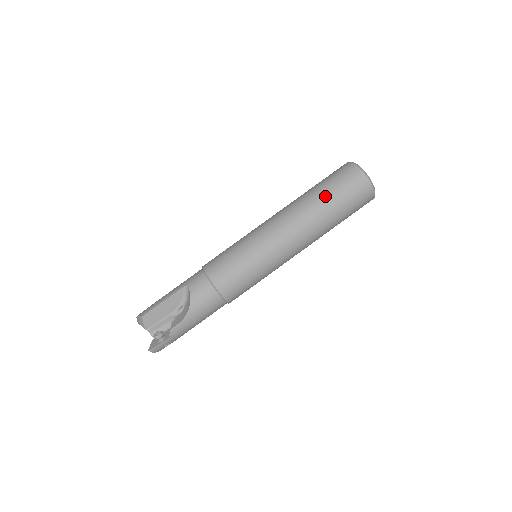
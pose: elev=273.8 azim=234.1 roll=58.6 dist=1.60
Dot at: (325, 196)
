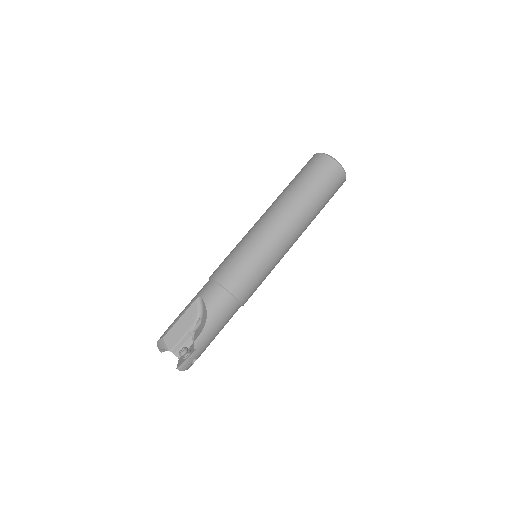
Dot at: (303, 185)
